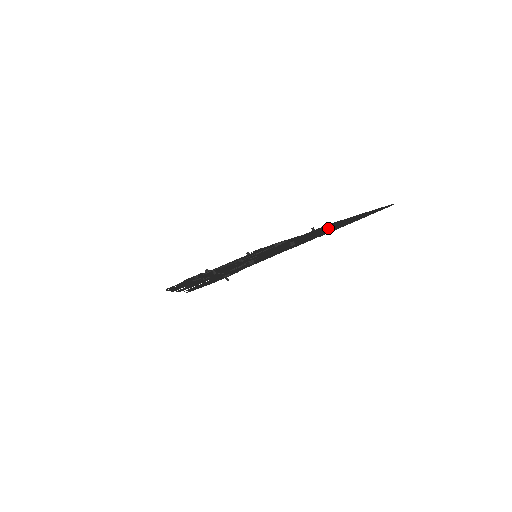
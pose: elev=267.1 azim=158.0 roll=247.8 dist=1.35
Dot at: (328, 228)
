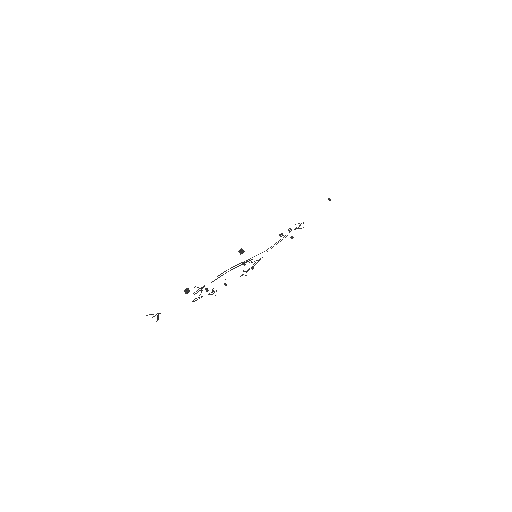
Dot at: occluded
